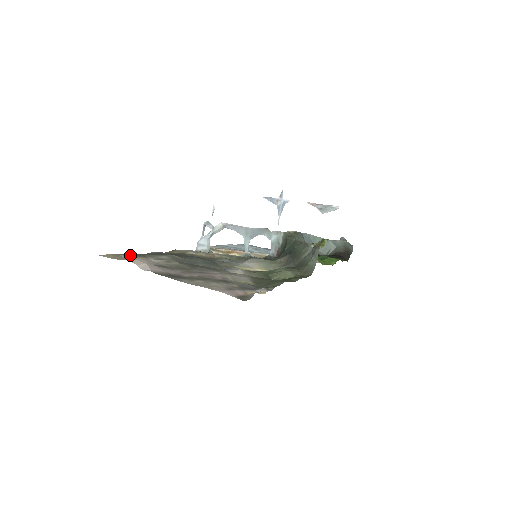
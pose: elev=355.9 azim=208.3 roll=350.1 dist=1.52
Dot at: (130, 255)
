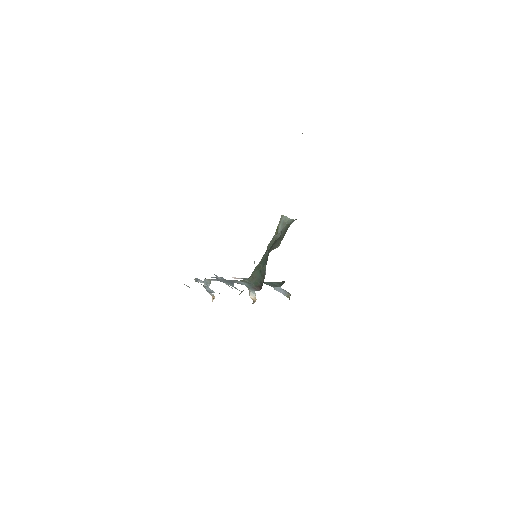
Dot at: occluded
